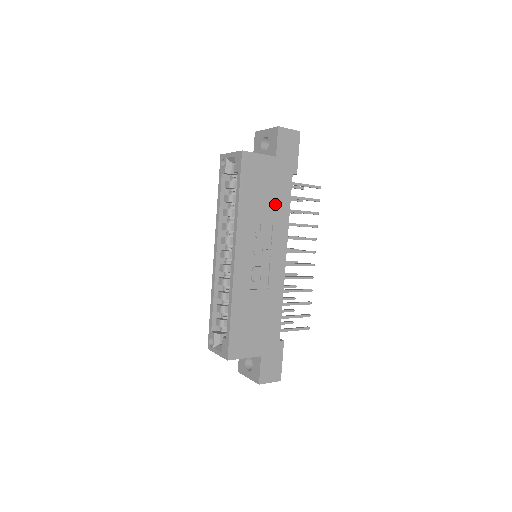
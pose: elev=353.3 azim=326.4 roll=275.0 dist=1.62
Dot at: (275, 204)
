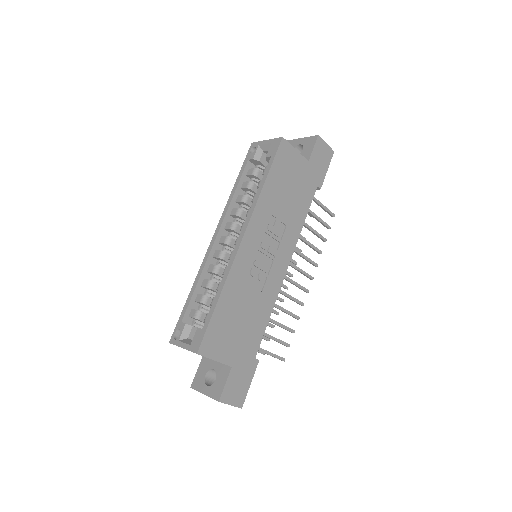
Dot at: (294, 206)
